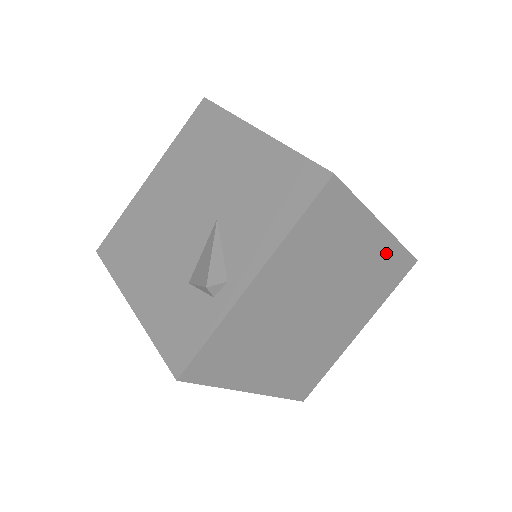
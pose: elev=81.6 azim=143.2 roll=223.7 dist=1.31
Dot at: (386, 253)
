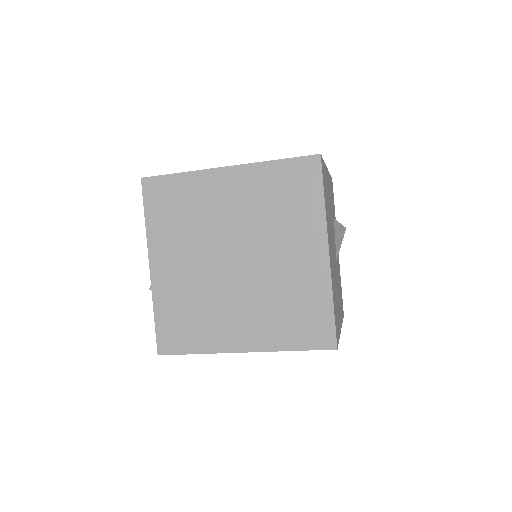
Dot at: (261, 178)
